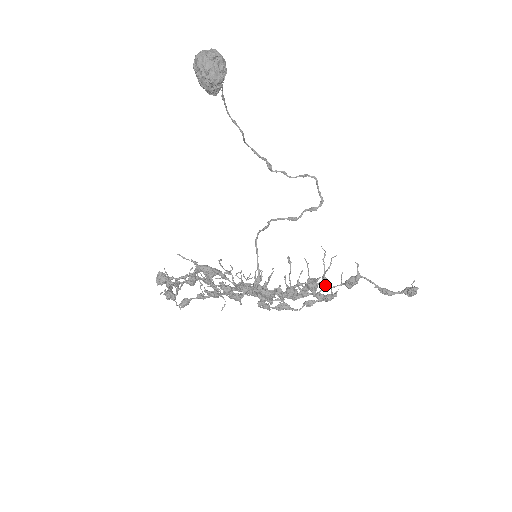
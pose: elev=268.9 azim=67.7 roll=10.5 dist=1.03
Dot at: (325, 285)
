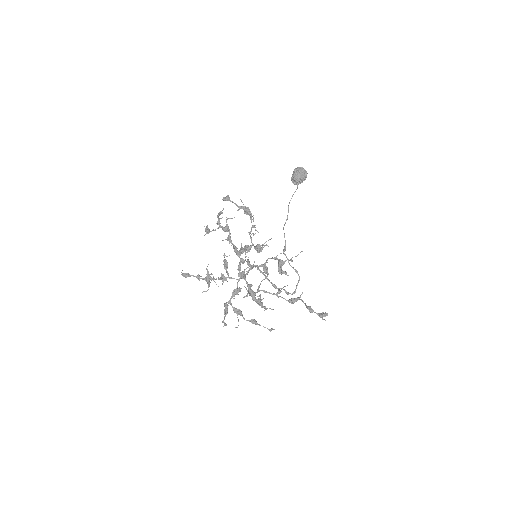
Dot at: (278, 293)
